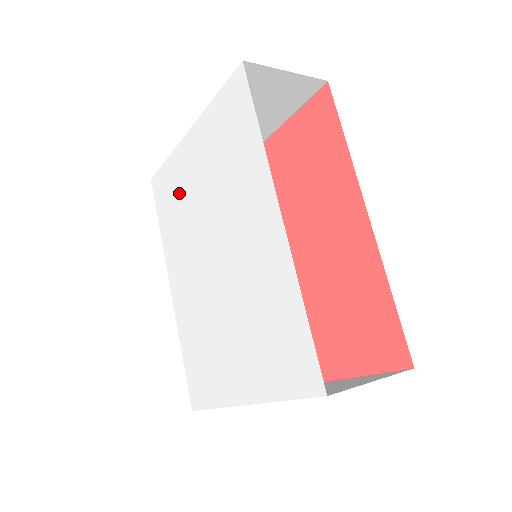
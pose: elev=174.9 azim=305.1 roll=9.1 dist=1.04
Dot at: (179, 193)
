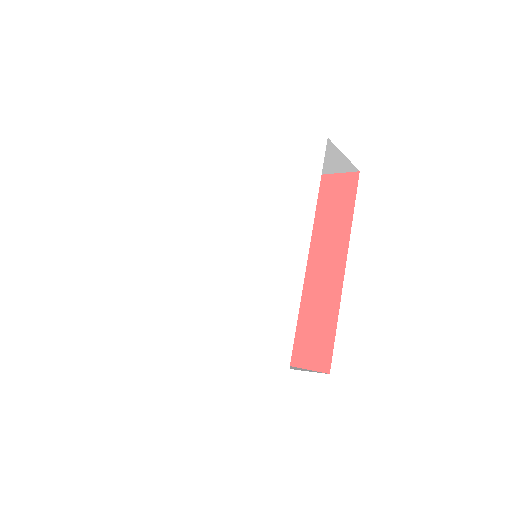
Dot at: (222, 184)
